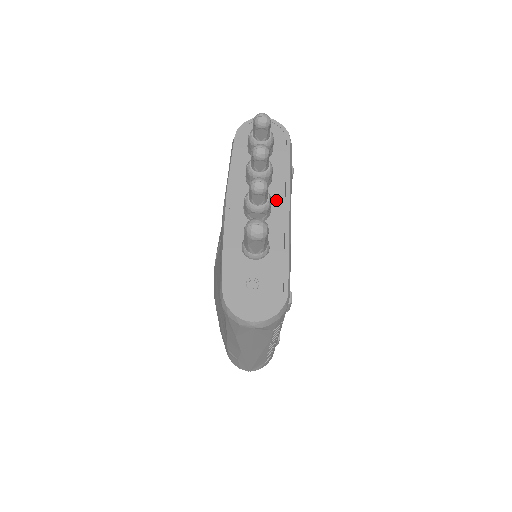
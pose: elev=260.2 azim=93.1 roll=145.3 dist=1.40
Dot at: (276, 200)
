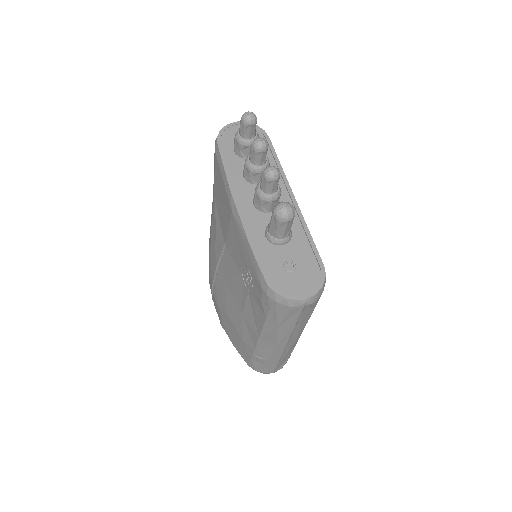
Dot at: occluded
